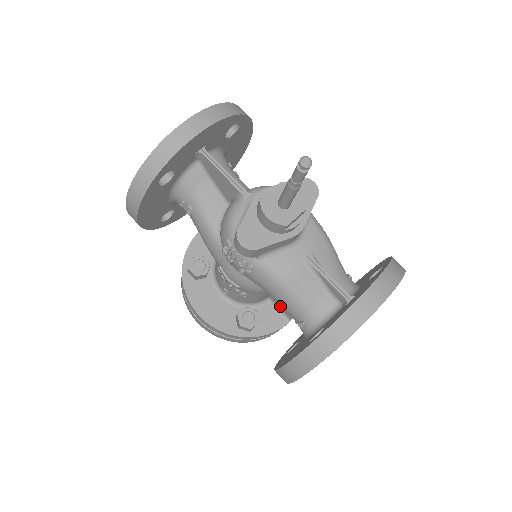
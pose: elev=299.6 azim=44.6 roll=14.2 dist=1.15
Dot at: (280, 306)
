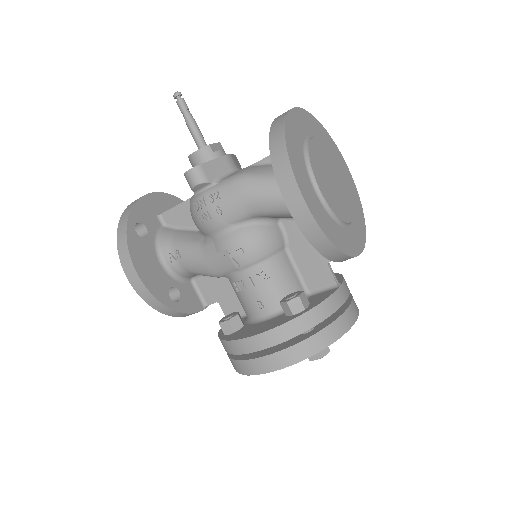
Dot at: (318, 283)
